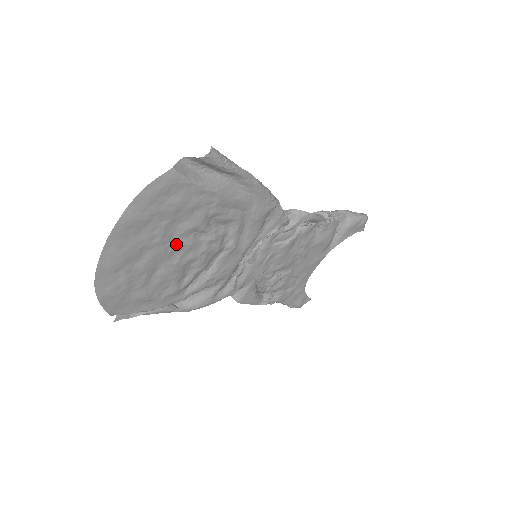
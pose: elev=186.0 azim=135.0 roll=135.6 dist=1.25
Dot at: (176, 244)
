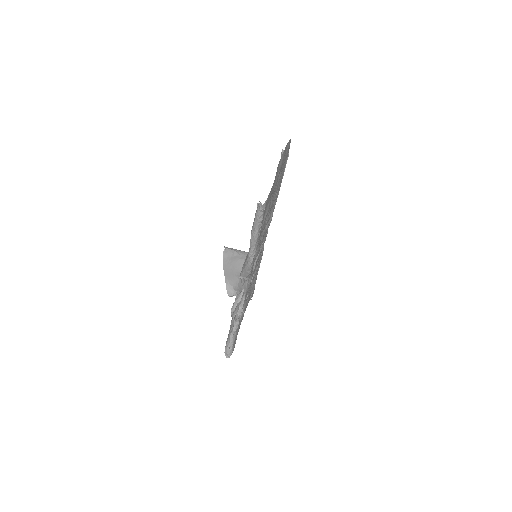
Dot at: occluded
